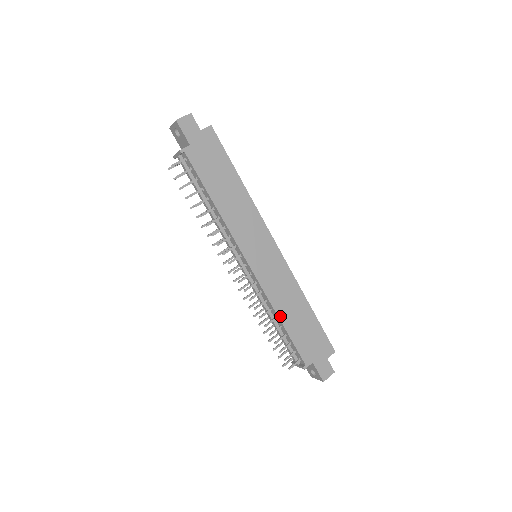
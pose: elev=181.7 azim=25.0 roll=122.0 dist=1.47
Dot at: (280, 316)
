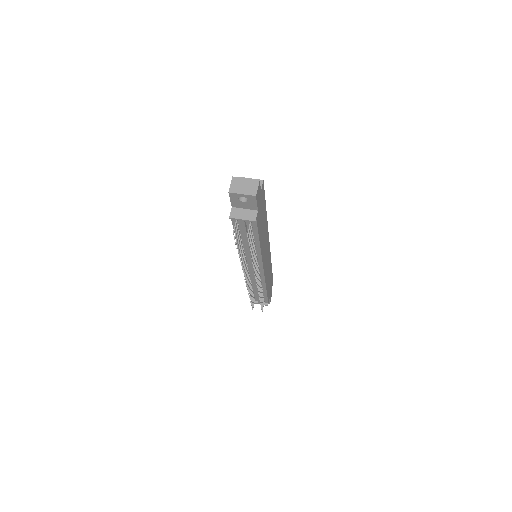
Dot at: (266, 287)
